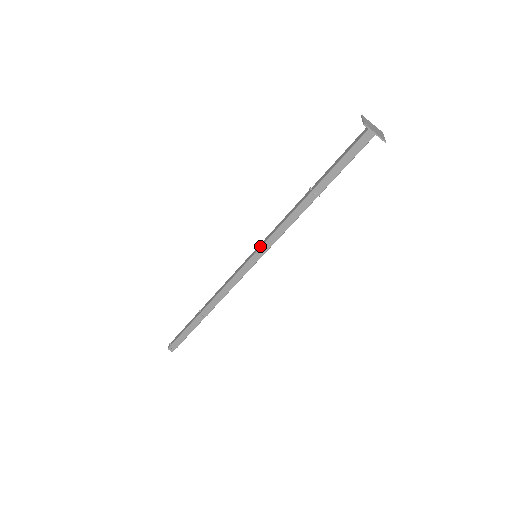
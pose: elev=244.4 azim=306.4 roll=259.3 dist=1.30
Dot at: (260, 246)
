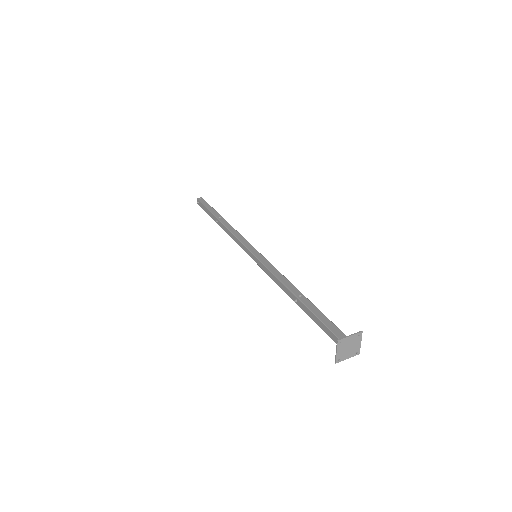
Dot at: (260, 258)
